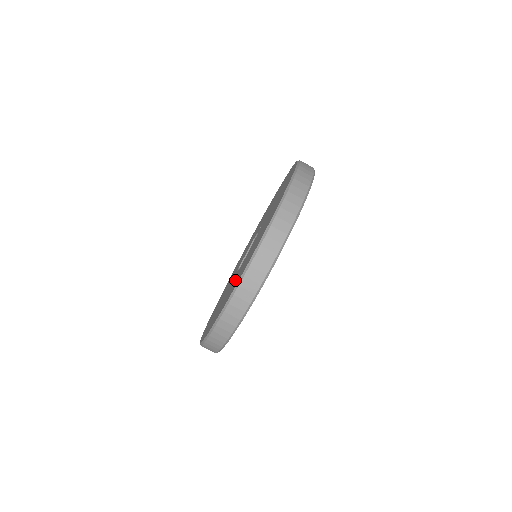
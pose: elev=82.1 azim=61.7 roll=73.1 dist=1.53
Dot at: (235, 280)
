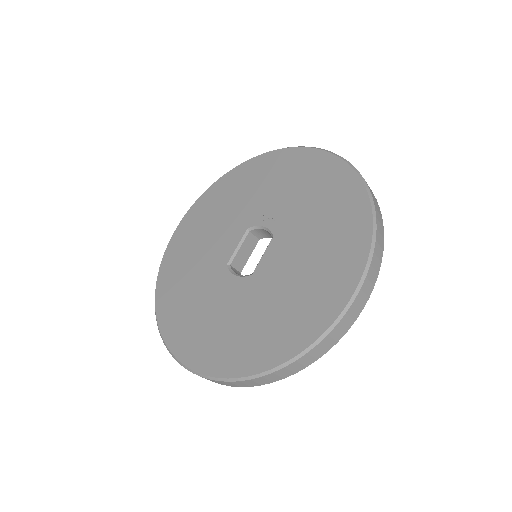
Dot at: (271, 311)
